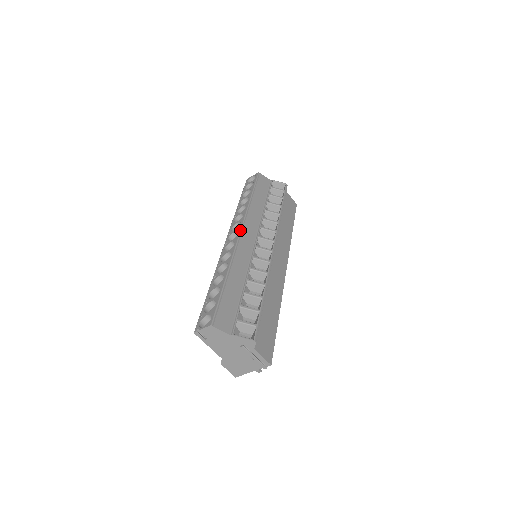
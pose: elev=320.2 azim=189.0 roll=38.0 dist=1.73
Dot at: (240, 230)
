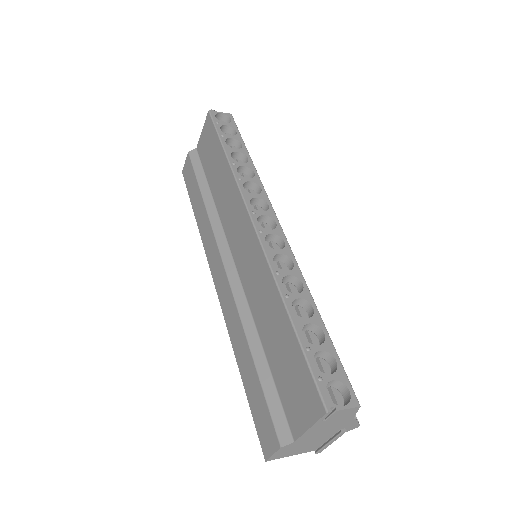
Dot at: occluded
